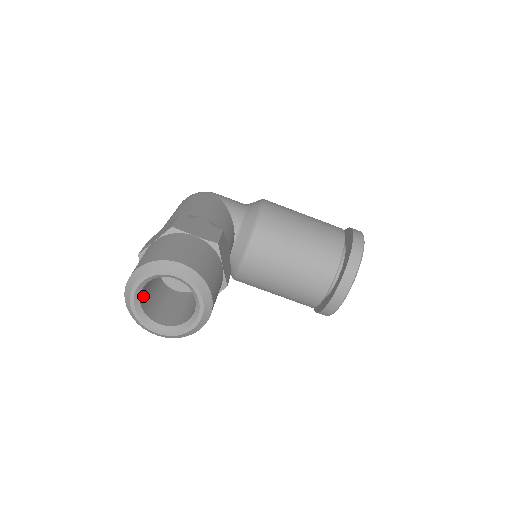
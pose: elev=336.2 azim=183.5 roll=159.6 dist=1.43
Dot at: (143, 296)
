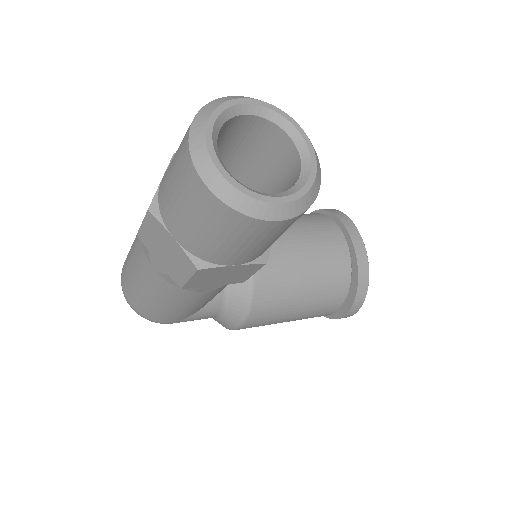
Dot at: occluded
